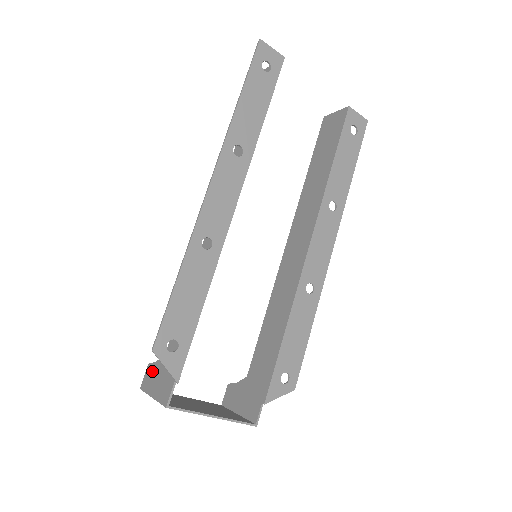
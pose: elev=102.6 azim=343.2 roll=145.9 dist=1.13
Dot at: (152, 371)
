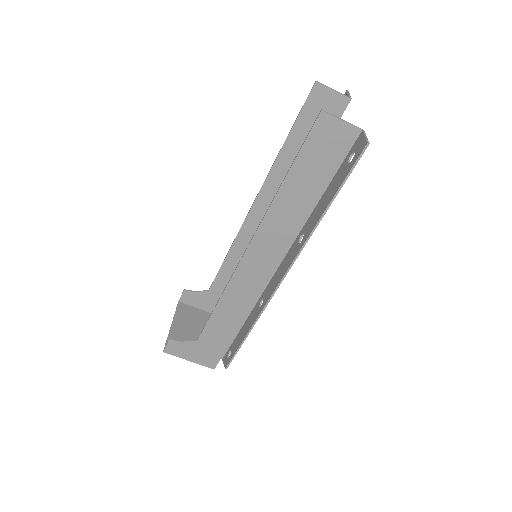
Dot at: (180, 346)
